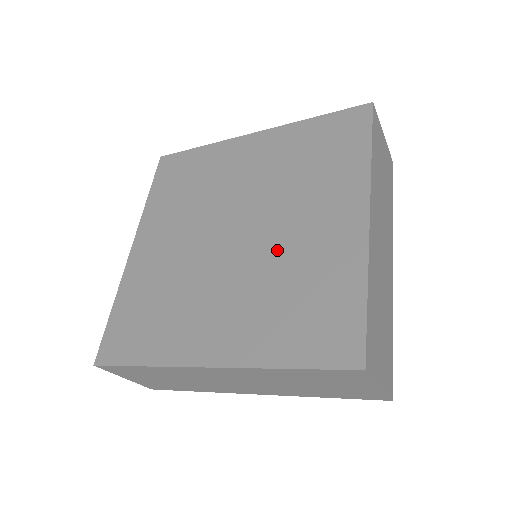
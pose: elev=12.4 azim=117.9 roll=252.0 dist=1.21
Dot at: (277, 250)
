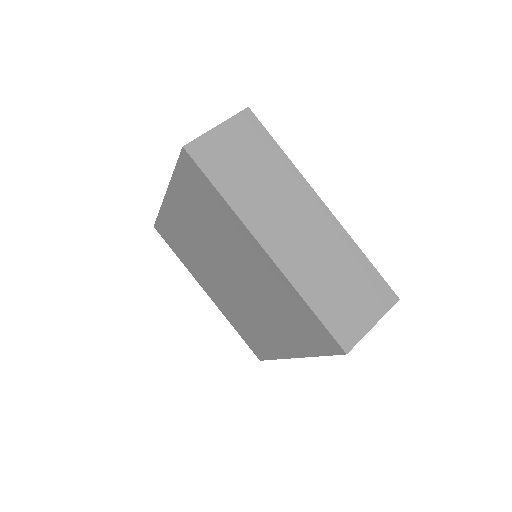
Dot at: (254, 286)
